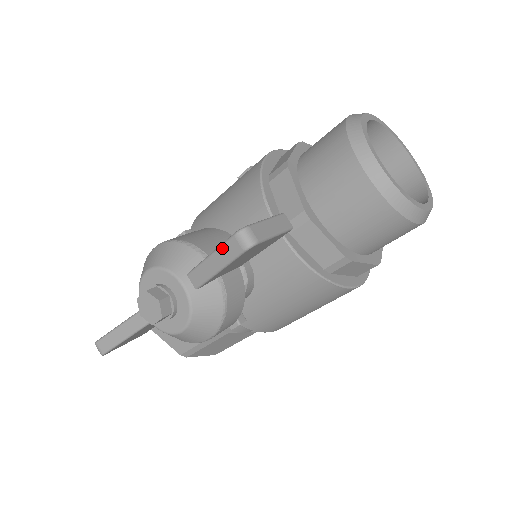
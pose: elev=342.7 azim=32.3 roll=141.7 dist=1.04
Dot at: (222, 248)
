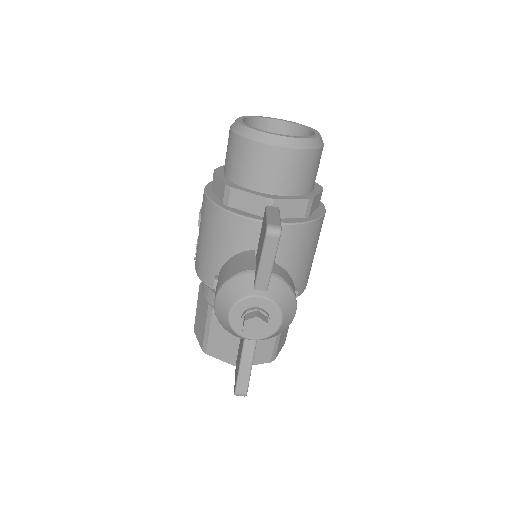
Dot at: (265, 250)
